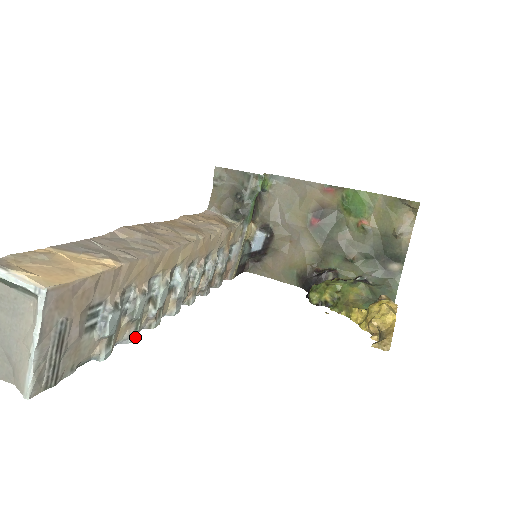
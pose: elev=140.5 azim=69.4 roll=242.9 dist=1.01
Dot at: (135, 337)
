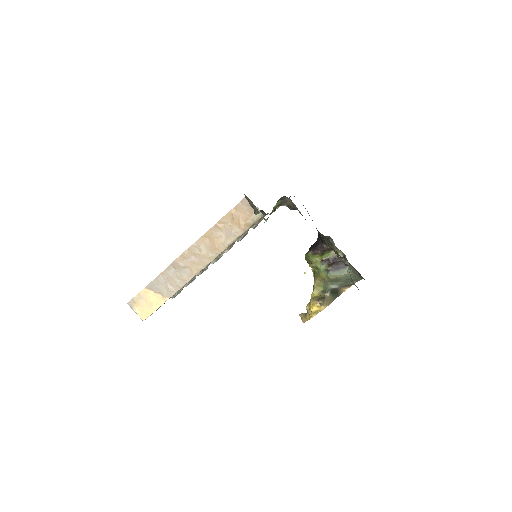
Dot at: occluded
